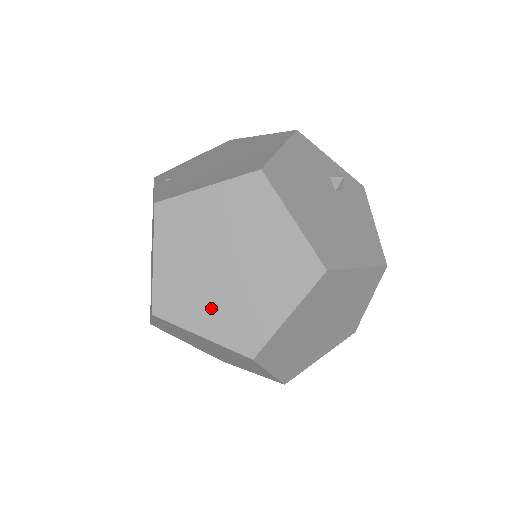
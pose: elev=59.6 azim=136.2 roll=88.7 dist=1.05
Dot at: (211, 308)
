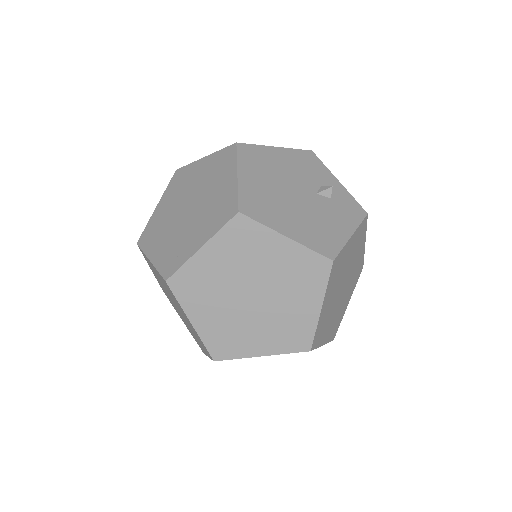
Dot at: (165, 240)
